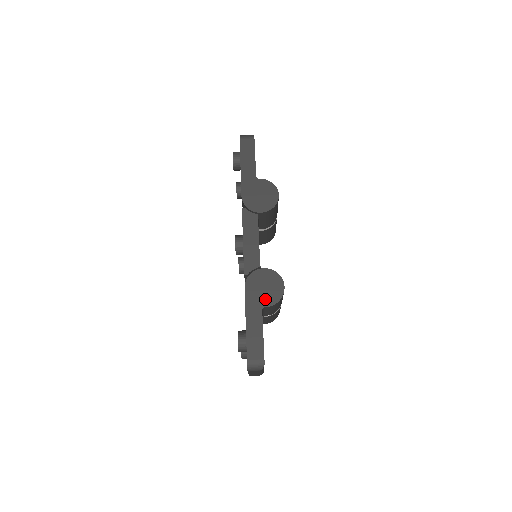
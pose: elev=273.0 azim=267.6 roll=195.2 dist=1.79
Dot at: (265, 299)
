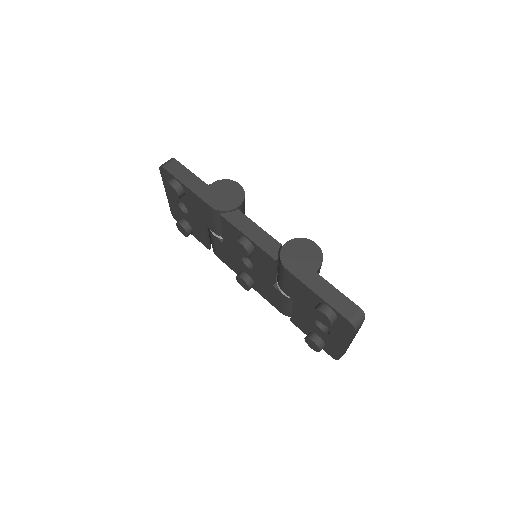
Dot at: (311, 264)
